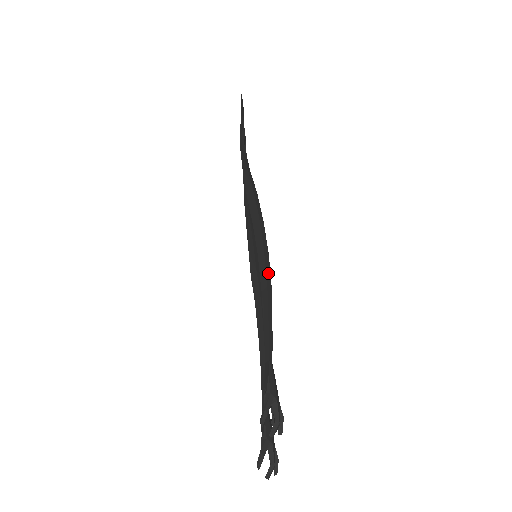
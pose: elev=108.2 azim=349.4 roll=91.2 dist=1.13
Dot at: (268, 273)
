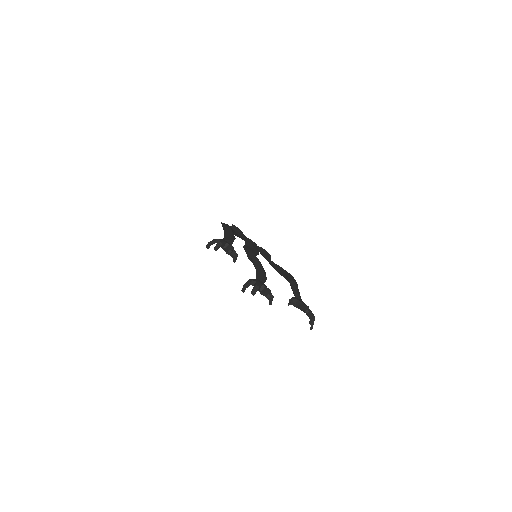
Dot at: (227, 229)
